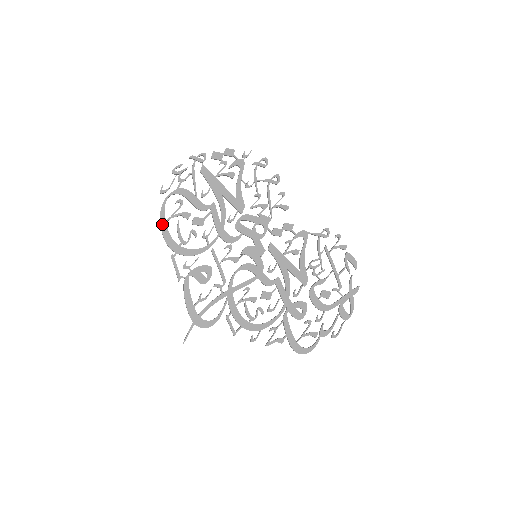
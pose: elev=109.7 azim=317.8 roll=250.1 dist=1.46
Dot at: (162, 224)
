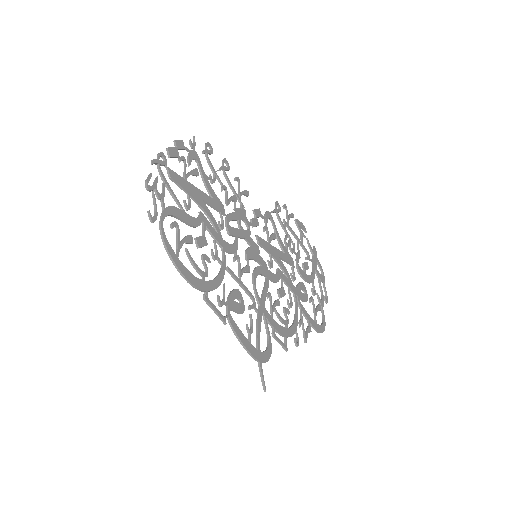
Dot at: (176, 263)
